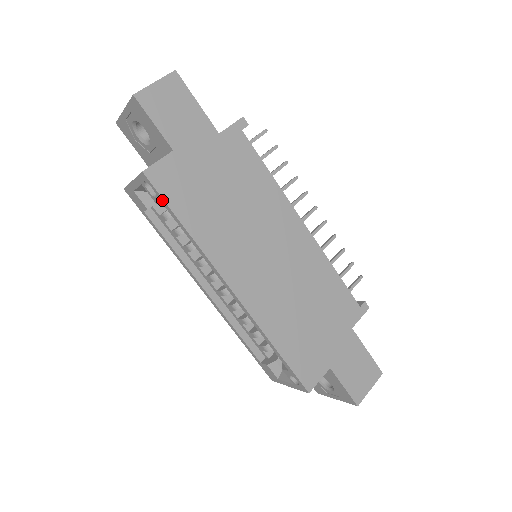
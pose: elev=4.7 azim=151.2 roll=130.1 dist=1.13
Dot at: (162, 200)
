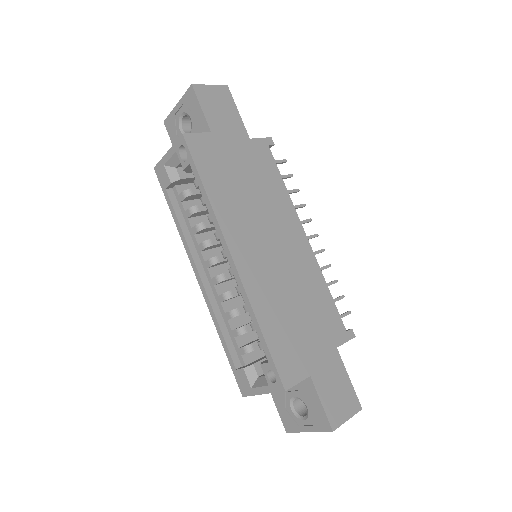
Dot at: (192, 162)
